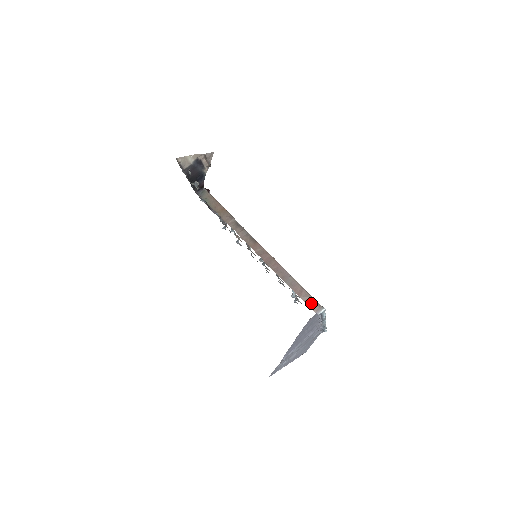
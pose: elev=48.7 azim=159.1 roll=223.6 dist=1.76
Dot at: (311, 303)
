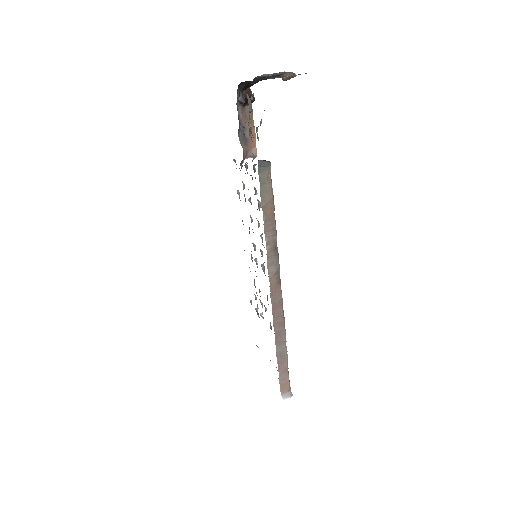
Dot at: (284, 384)
